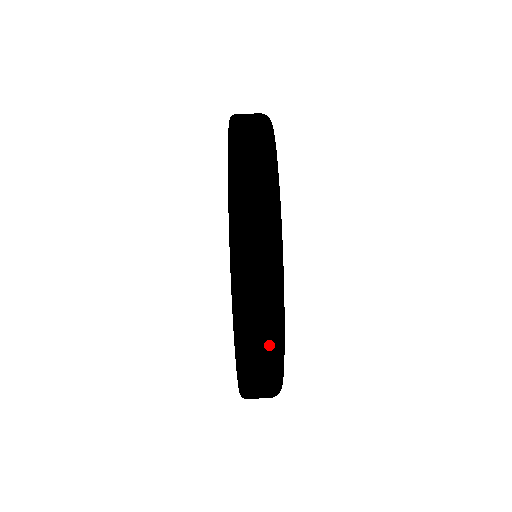
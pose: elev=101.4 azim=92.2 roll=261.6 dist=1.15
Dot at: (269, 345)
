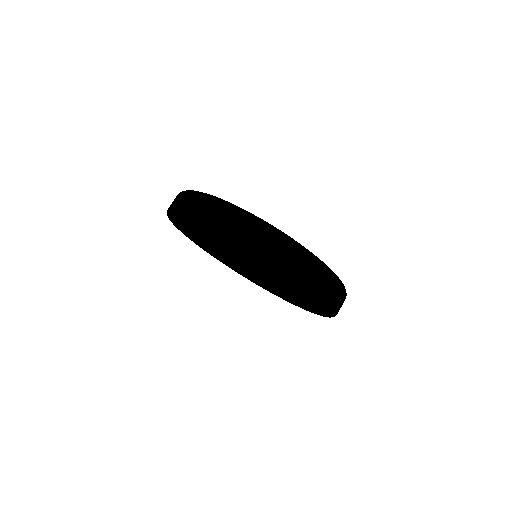
Dot at: (342, 292)
